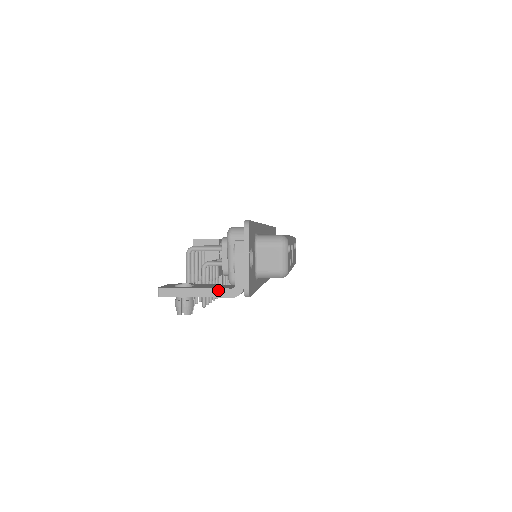
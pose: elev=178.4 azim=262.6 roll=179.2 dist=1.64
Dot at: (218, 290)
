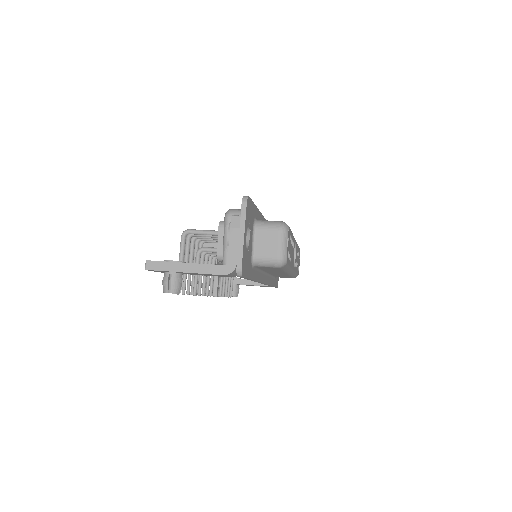
Dot at: (209, 266)
